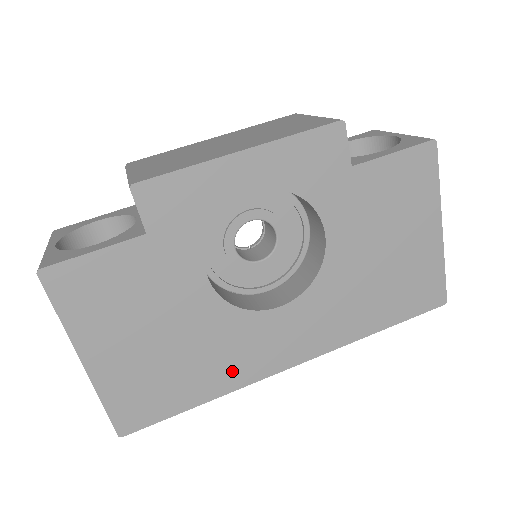
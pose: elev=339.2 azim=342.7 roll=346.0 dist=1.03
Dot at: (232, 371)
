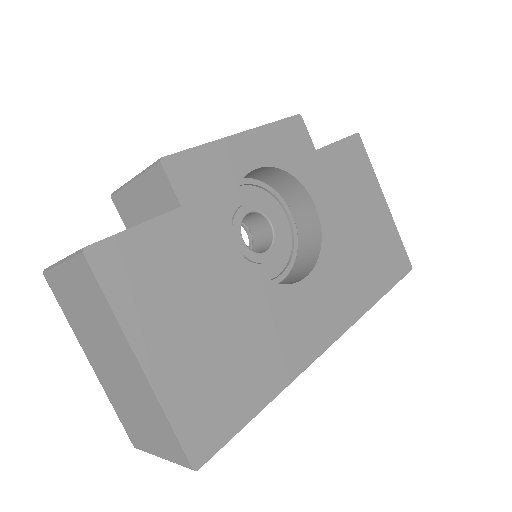
Dot at: (284, 357)
